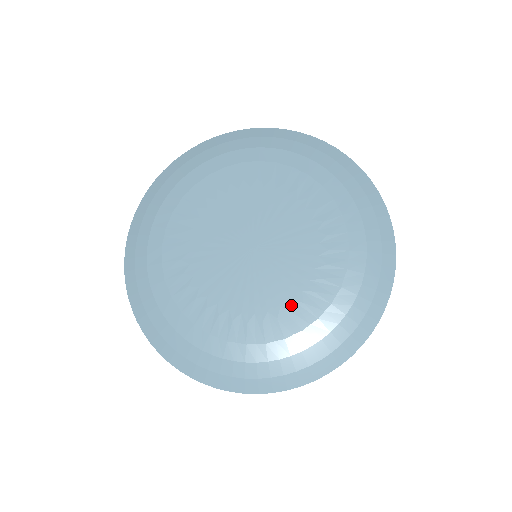
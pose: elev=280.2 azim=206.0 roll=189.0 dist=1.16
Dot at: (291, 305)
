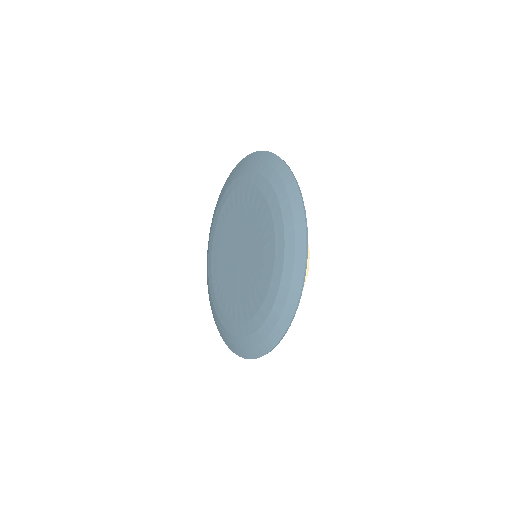
Dot at: (262, 264)
